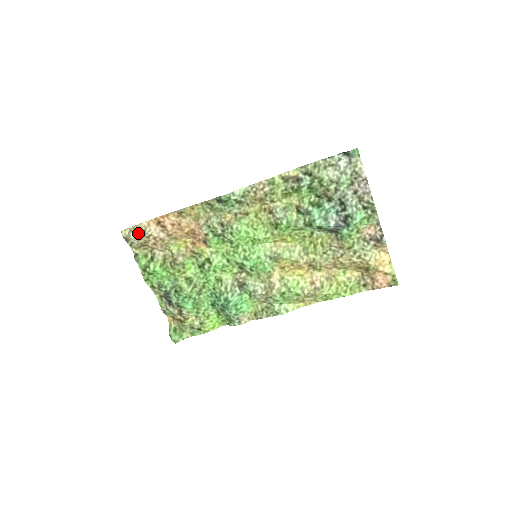
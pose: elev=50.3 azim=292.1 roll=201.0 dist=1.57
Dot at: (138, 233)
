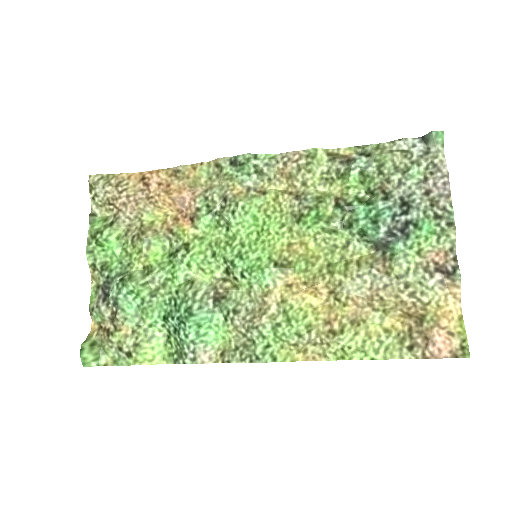
Dot at: (110, 183)
